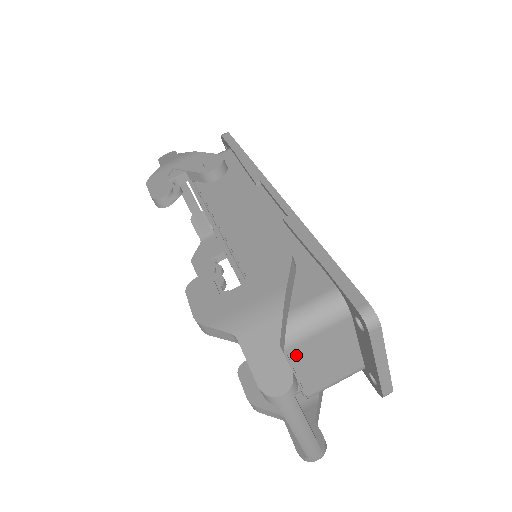
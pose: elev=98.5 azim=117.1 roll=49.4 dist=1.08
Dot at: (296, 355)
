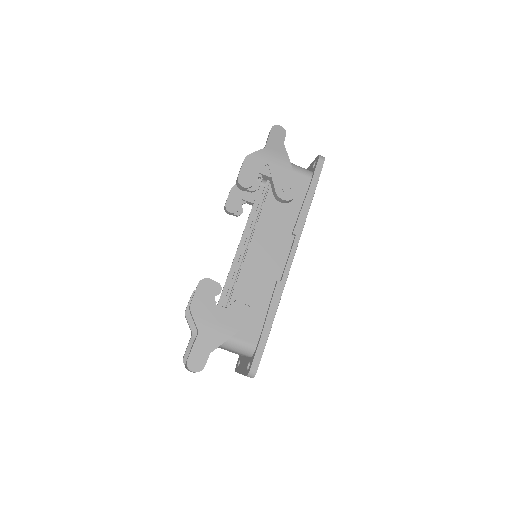
Dot at: occluded
